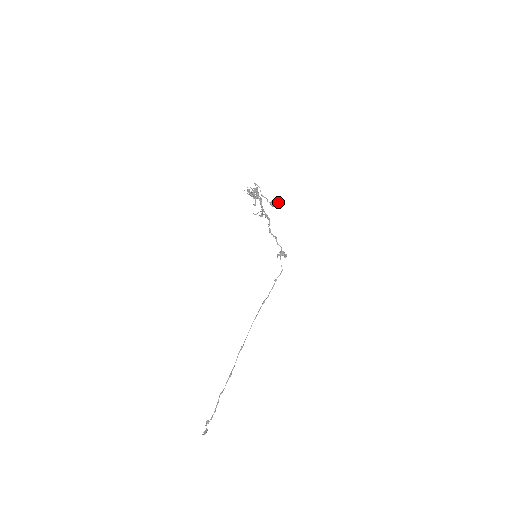
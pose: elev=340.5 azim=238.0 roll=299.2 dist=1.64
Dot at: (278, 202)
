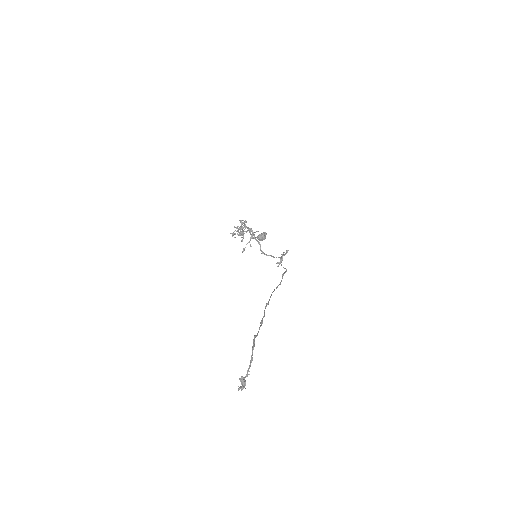
Dot at: (265, 232)
